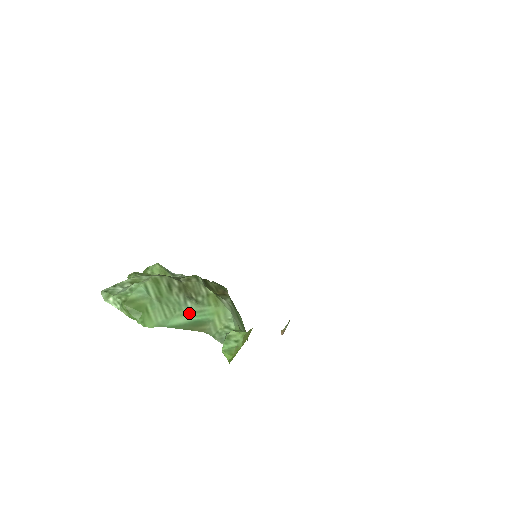
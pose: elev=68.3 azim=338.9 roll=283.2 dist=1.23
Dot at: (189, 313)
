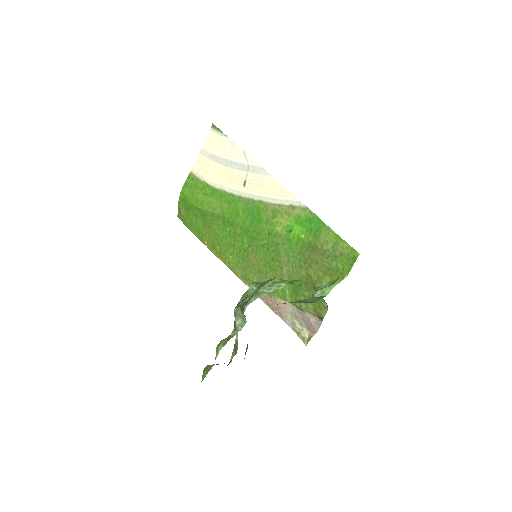
Dot at: occluded
